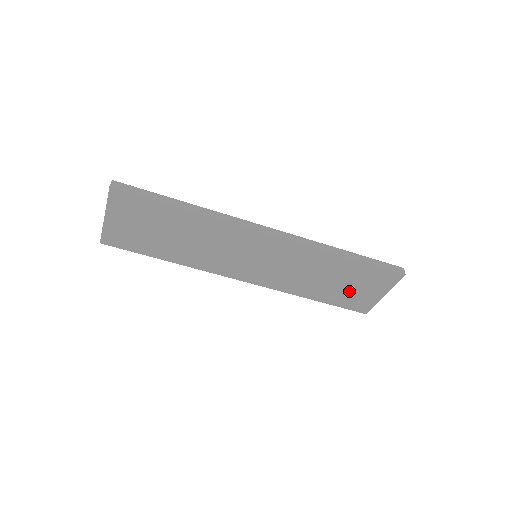
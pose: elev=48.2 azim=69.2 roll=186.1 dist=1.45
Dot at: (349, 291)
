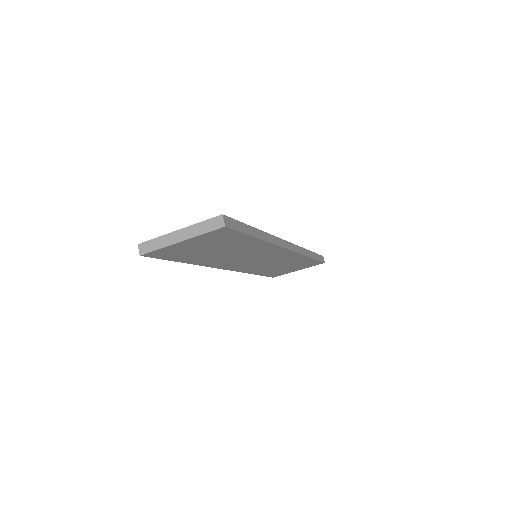
Dot at: (284, 270)
